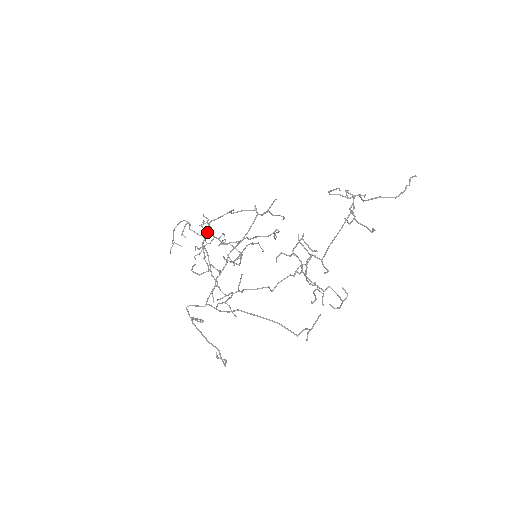
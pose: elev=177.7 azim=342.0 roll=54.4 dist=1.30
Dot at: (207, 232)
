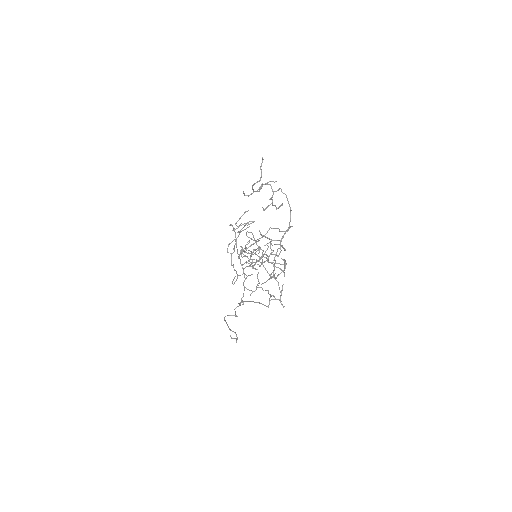
Dot at: occluded
